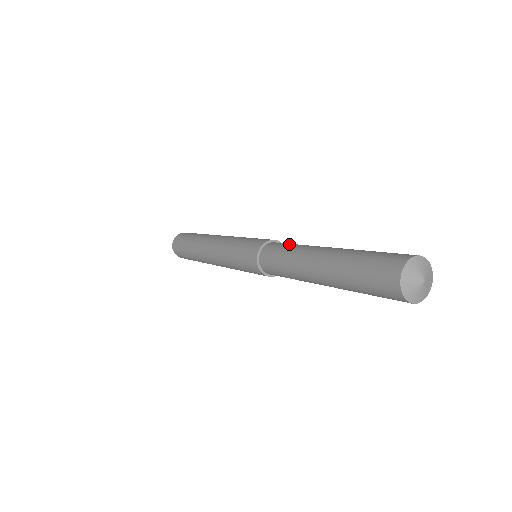
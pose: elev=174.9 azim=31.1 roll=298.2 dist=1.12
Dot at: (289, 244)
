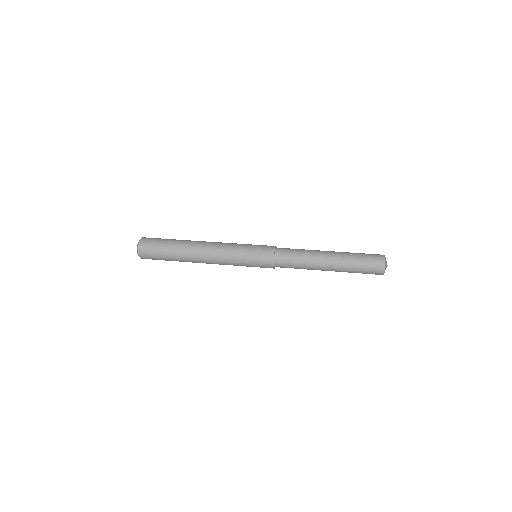
Dot at: (295, 255)
